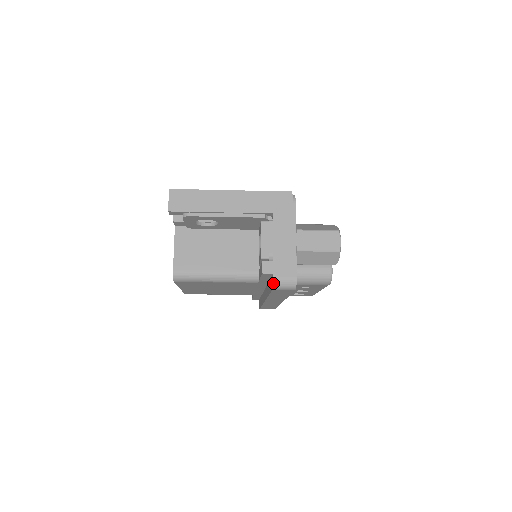
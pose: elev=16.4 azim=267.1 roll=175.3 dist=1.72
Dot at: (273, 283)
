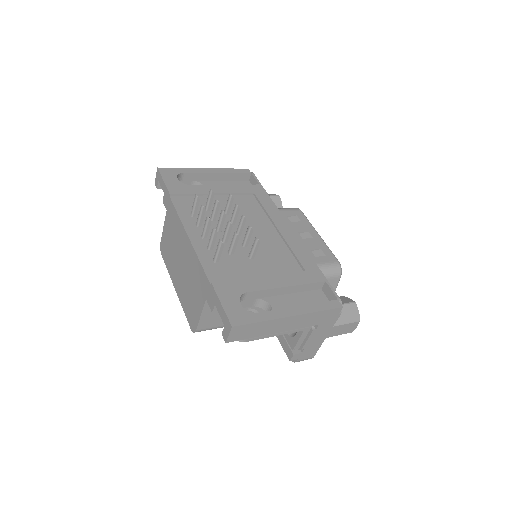
Dot at: (294, 362)
